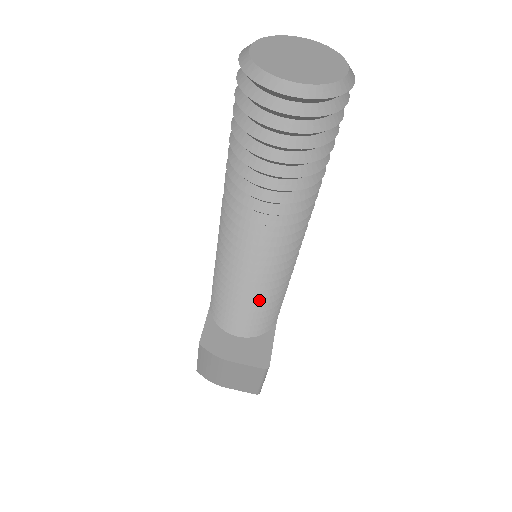
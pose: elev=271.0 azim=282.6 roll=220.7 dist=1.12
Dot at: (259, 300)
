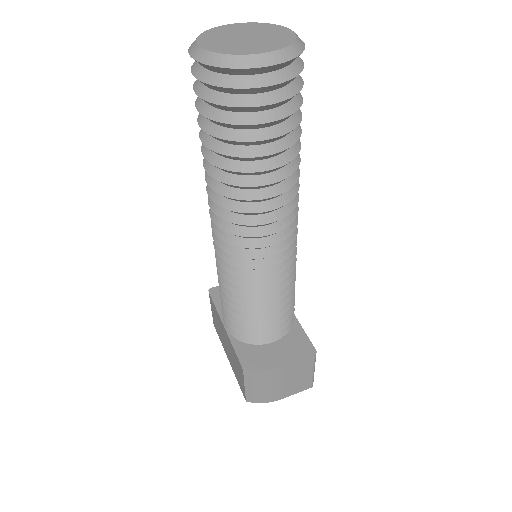
Dot at: (282, 293)
